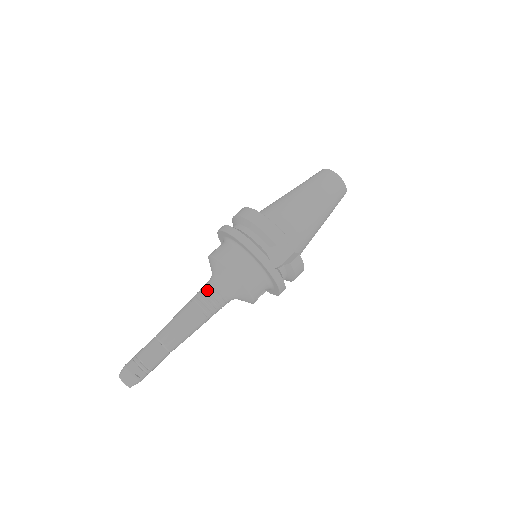
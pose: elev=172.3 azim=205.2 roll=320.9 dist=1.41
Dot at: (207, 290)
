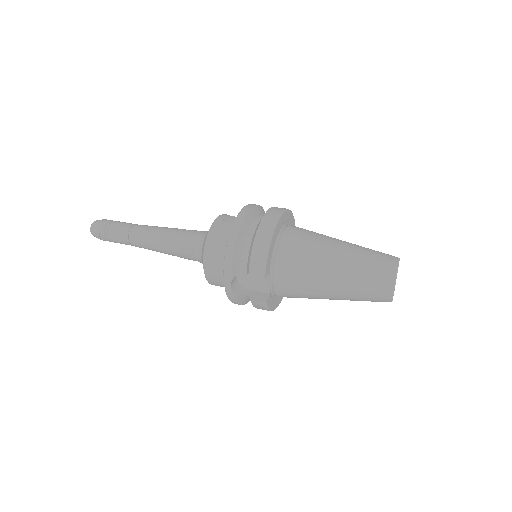
Dot at: (189, 238)
